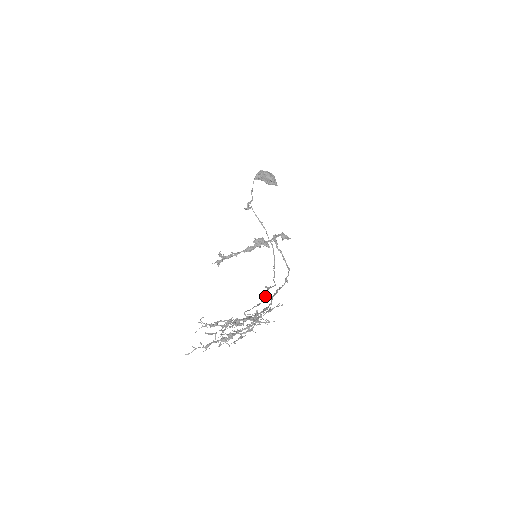
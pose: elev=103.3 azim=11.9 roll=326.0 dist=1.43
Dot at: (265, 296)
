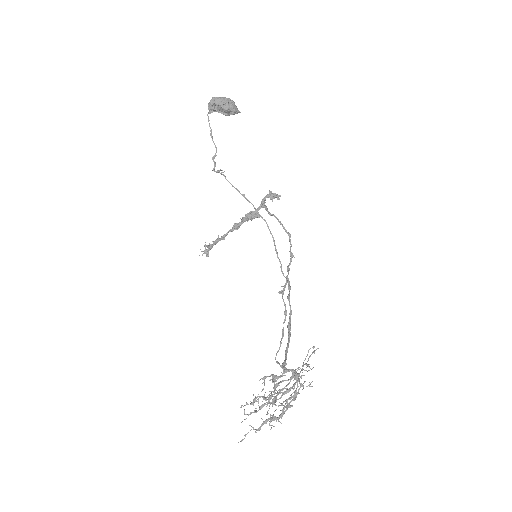
Dot at: (284, 311)
